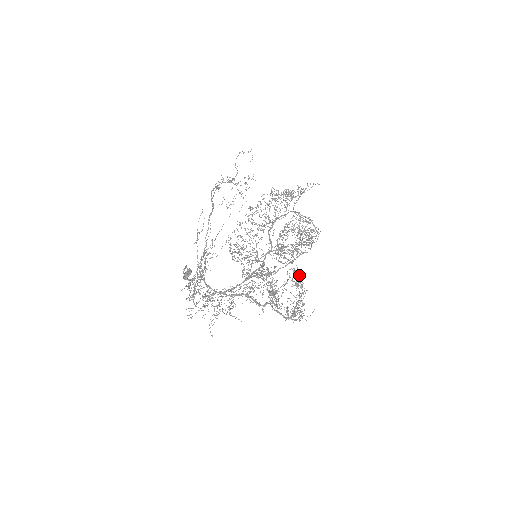
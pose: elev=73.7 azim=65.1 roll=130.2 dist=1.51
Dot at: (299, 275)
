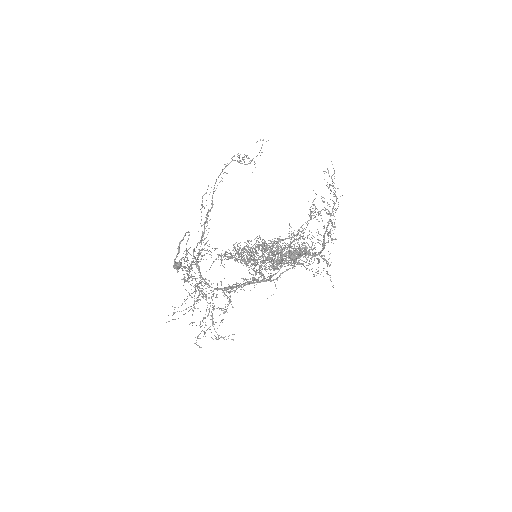
Dot at: (334, 170)
